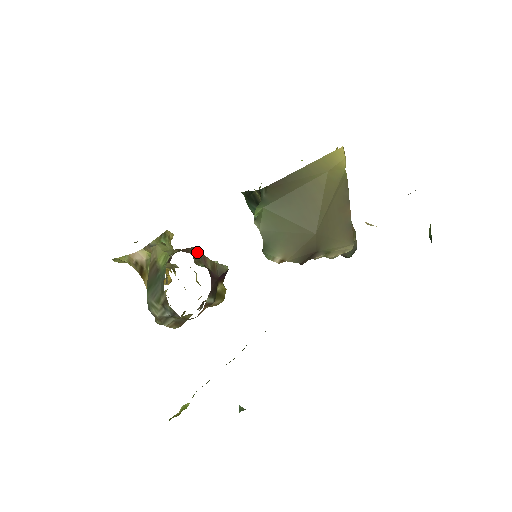
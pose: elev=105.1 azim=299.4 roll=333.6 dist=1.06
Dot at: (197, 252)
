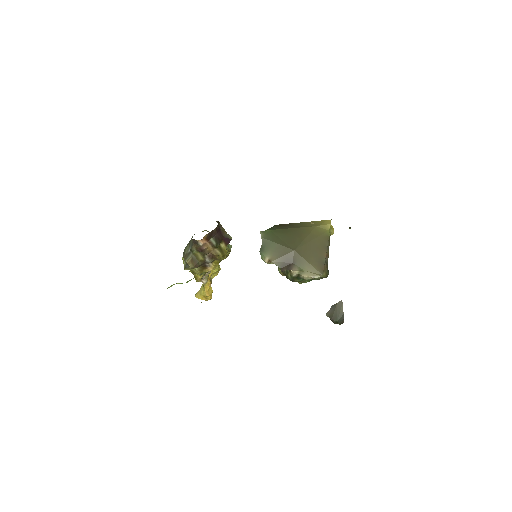
Dot at: (219, 224)
